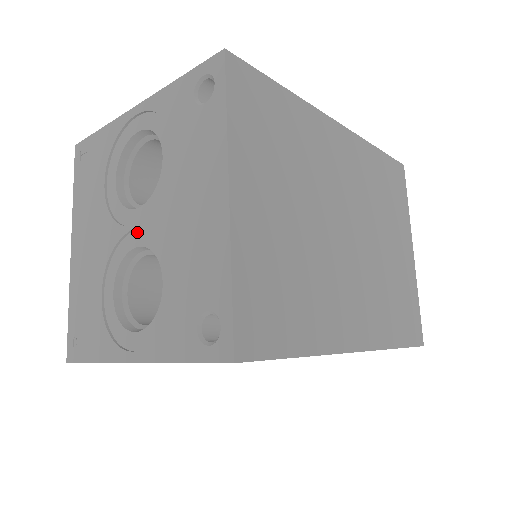
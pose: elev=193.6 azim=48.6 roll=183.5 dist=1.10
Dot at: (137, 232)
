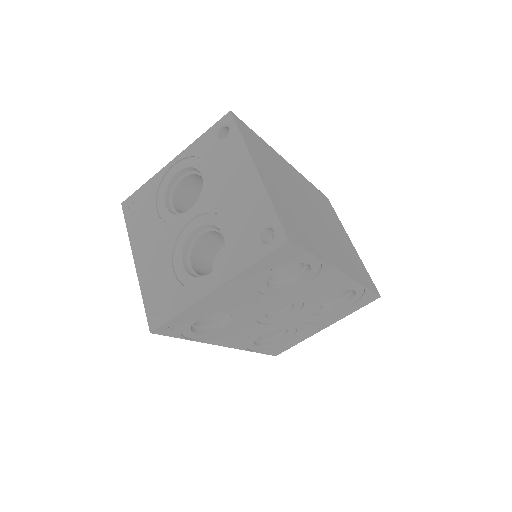
Dot at: (193, 221)
